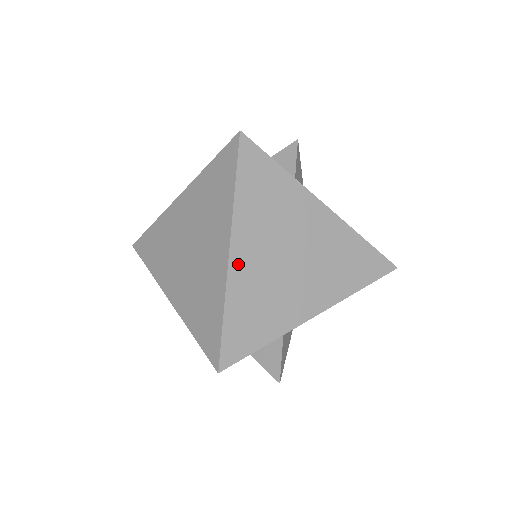
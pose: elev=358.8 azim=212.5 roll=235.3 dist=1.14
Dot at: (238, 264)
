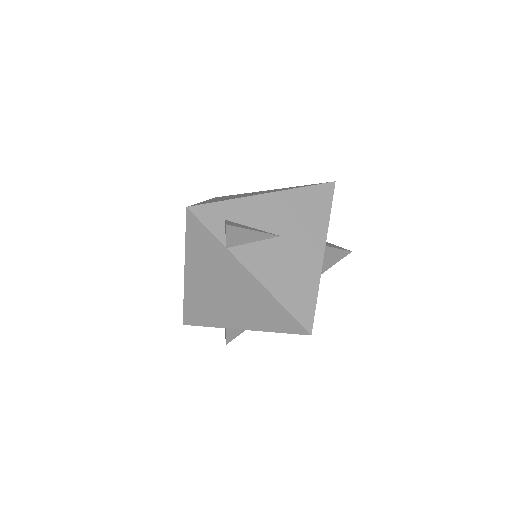
Dot at: (190, 281)
